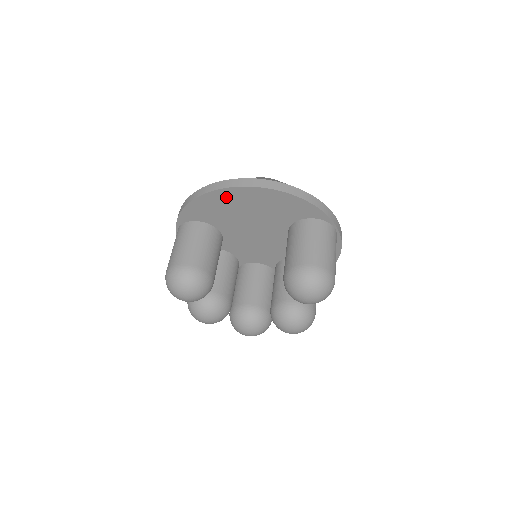
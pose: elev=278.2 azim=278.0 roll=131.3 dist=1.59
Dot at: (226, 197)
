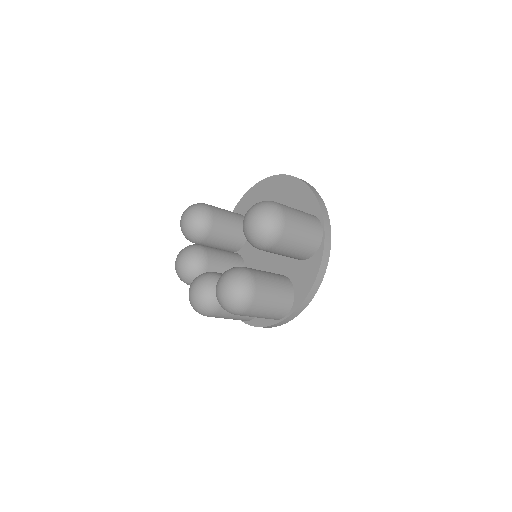
Dot at: (268, 187)
